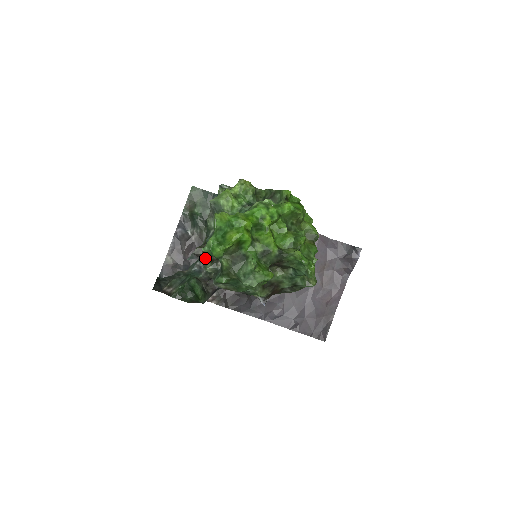
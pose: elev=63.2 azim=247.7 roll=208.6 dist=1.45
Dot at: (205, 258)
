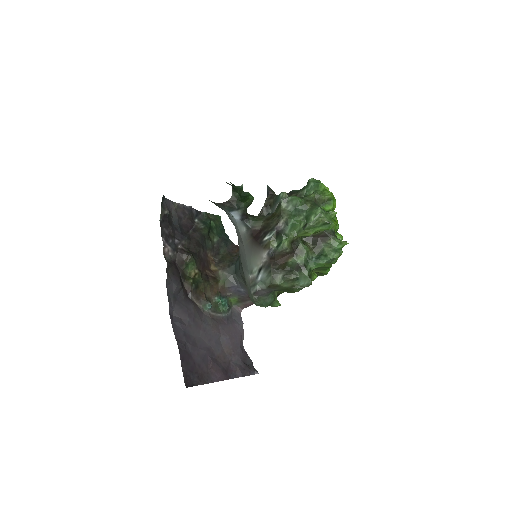
Dot at: occluded
